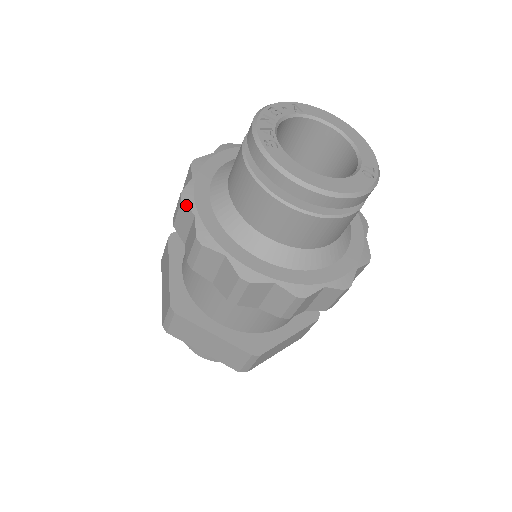
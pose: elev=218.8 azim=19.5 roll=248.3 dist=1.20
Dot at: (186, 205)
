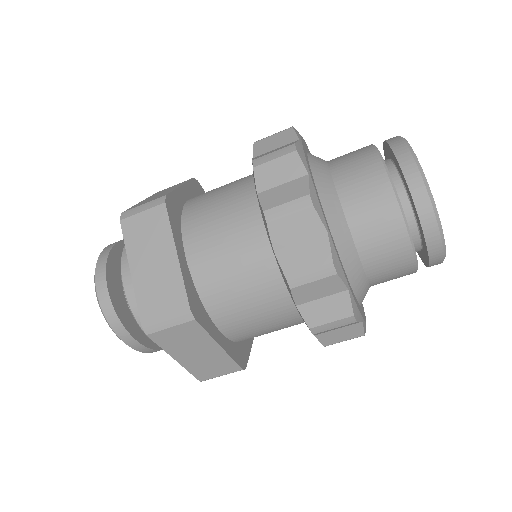
Dot at: (295, 131)
